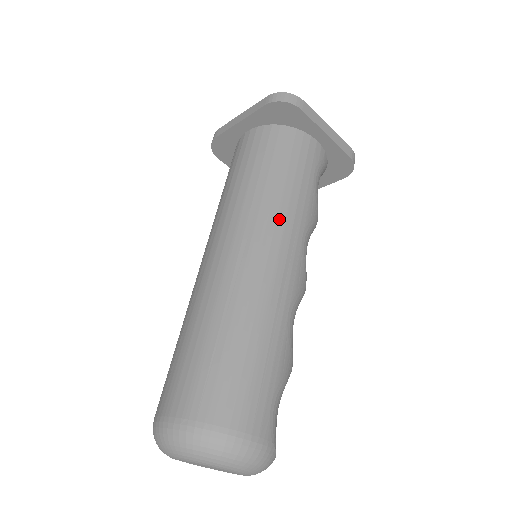
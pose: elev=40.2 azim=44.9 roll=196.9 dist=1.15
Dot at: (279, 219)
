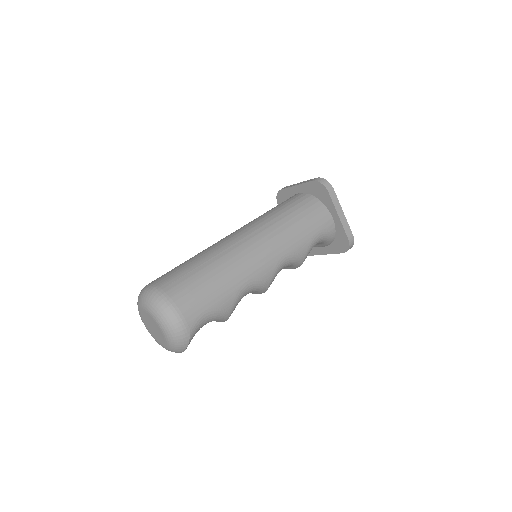
Dot at: (276, 237)
